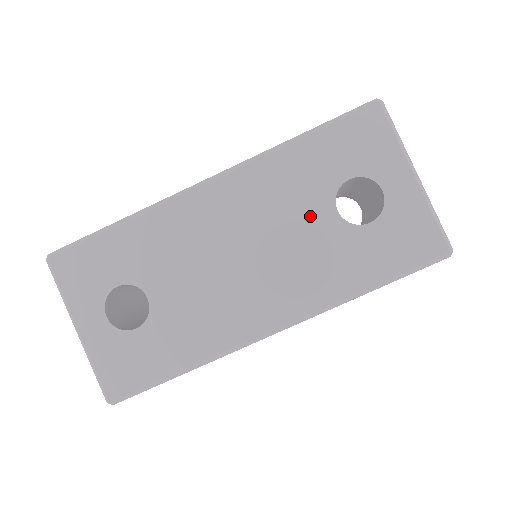
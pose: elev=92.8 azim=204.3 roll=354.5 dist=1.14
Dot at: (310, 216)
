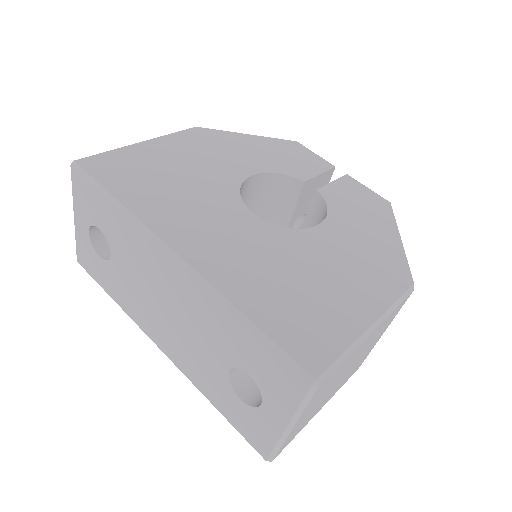
Dot at: (213, 351)
